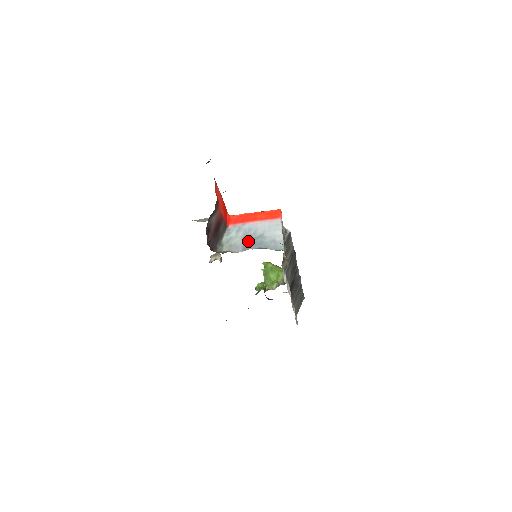
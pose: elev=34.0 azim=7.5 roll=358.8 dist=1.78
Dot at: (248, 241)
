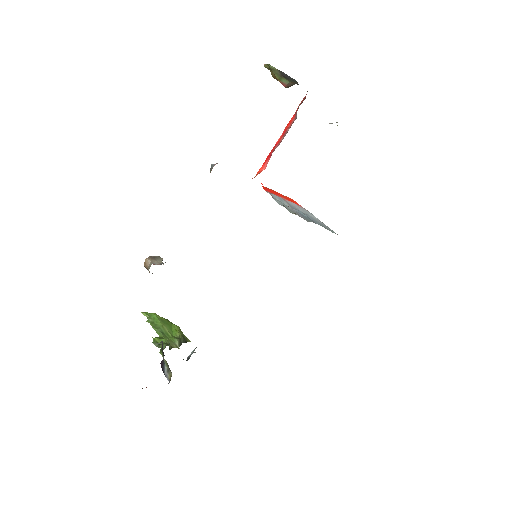
Dot at: (302, 214)
